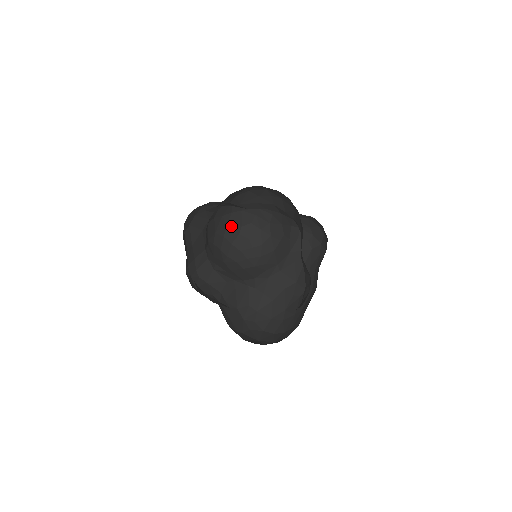
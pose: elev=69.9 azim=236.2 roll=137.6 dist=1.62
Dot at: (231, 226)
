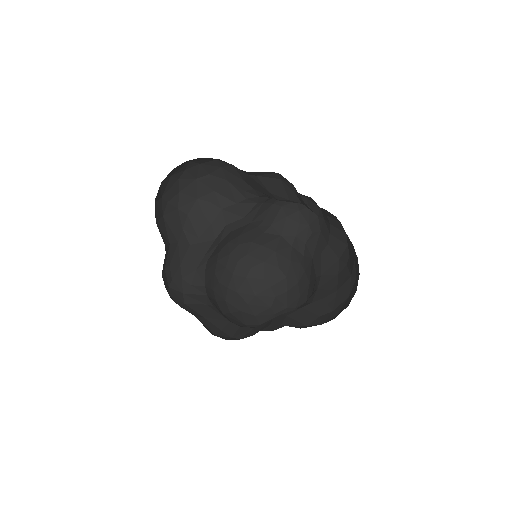
Dot at: (260, 314)
